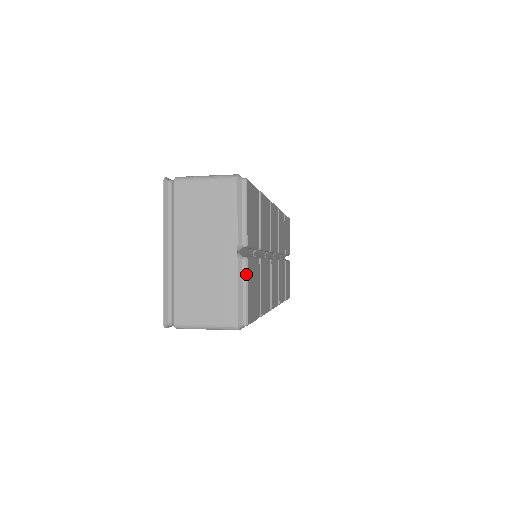
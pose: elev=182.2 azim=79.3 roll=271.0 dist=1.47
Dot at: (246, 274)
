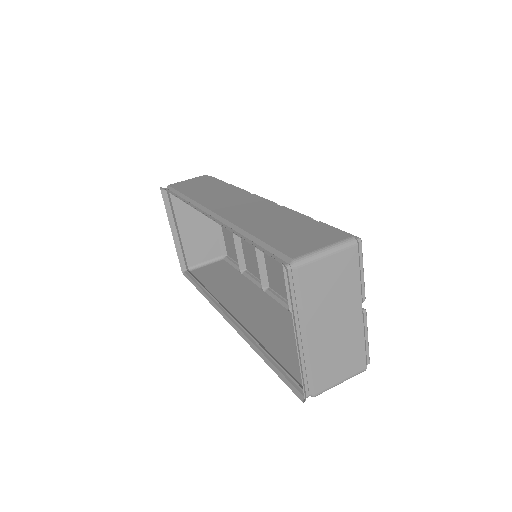
Dot at: occluded
